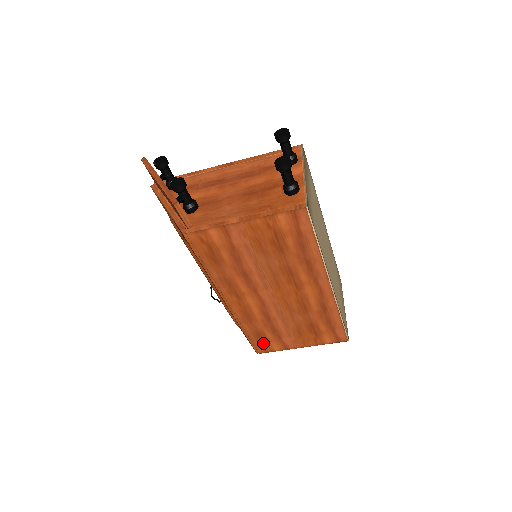
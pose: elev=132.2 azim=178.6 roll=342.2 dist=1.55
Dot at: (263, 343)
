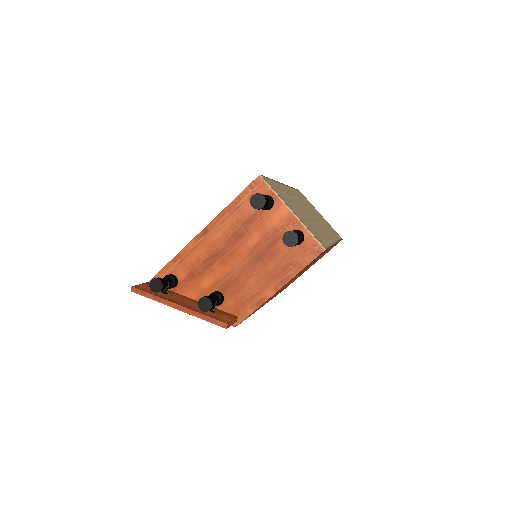
Dot at: (286, 287)
